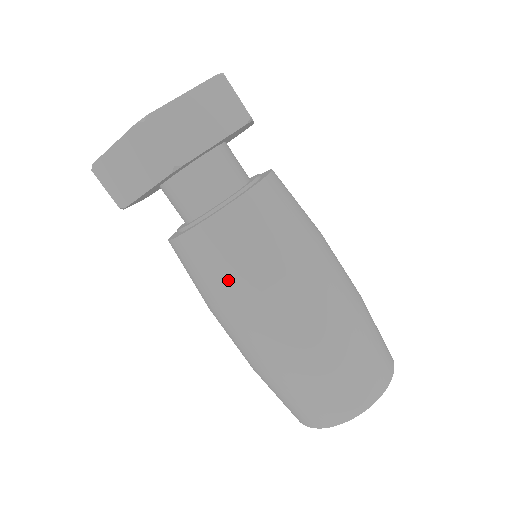
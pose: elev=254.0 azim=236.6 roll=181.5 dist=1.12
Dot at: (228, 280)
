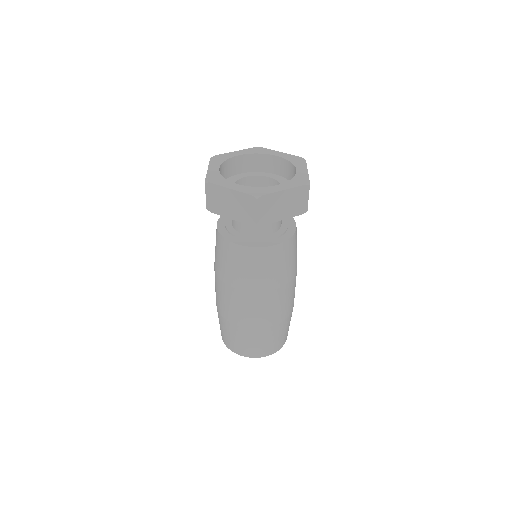
Dot at: (241, 277)
